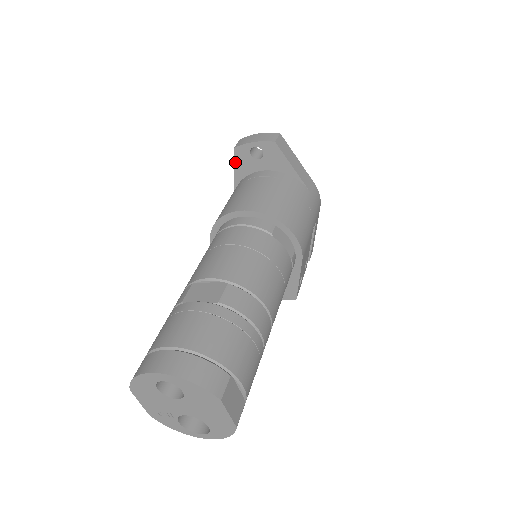
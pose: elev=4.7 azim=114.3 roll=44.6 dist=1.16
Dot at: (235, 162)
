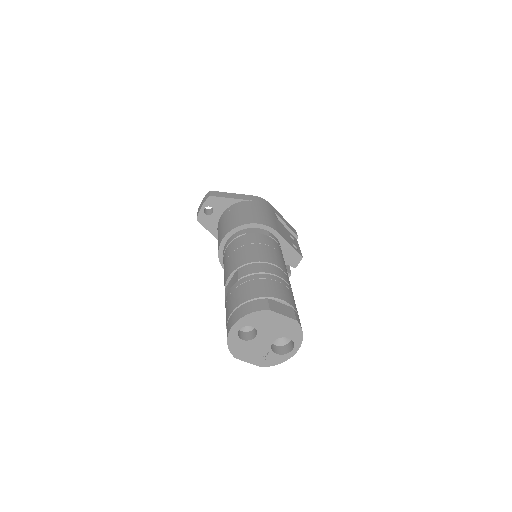
Dot at: (205, 227)
